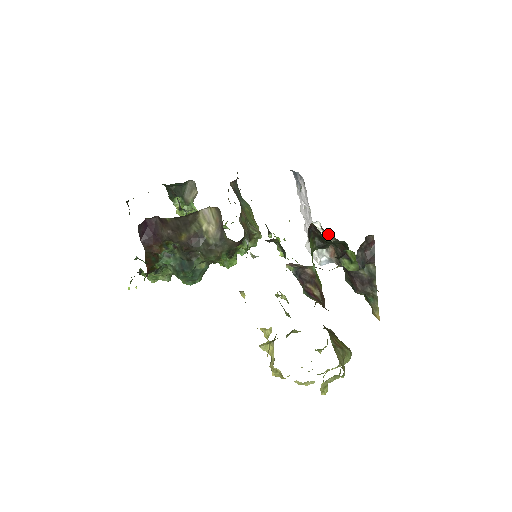
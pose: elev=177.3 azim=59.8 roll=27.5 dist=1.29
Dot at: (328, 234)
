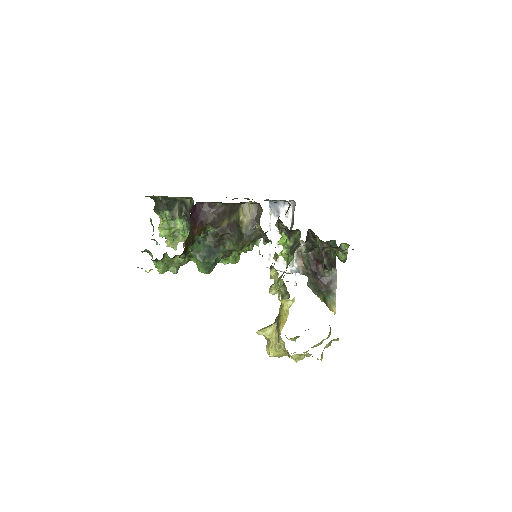
Dot at: occluded
